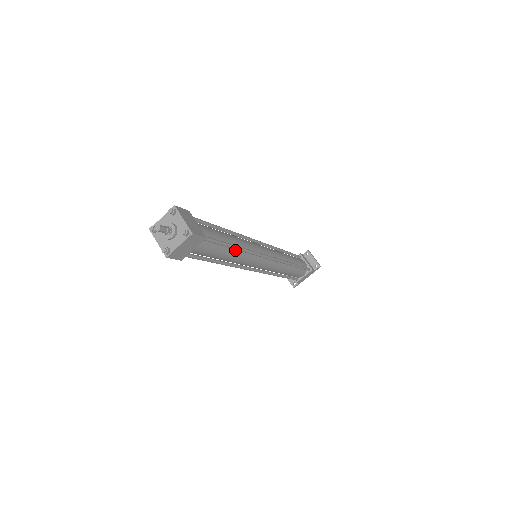
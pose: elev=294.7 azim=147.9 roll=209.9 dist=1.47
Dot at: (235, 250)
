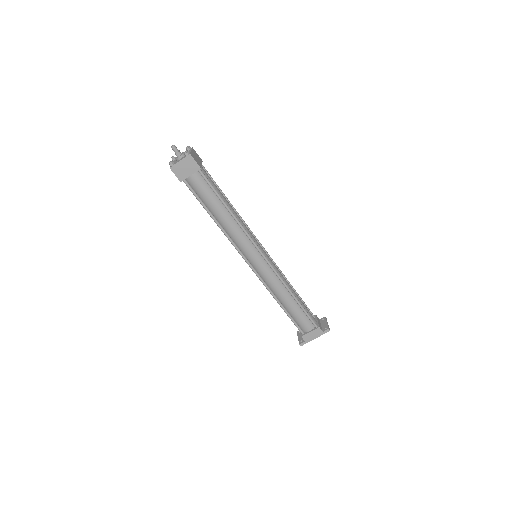
Dot at: (229, 214)
